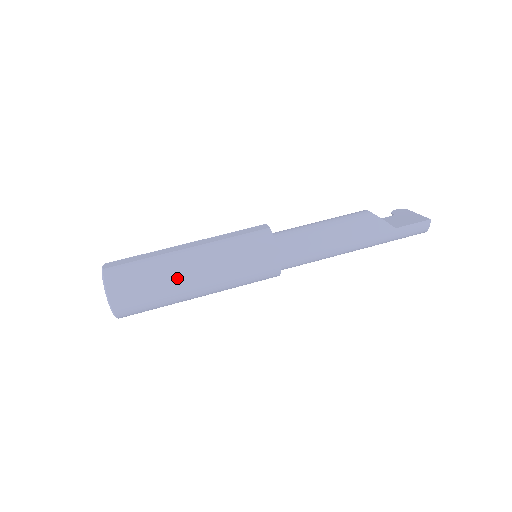
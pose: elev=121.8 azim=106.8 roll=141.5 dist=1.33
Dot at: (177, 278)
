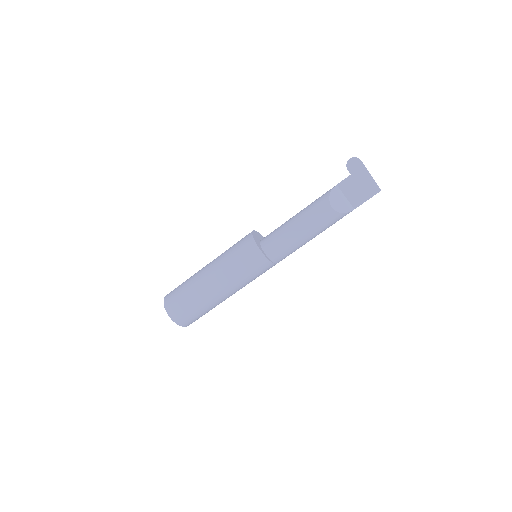
Dot at: occluded
